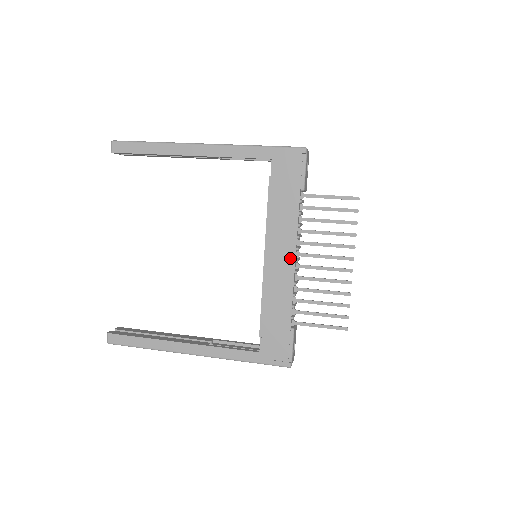
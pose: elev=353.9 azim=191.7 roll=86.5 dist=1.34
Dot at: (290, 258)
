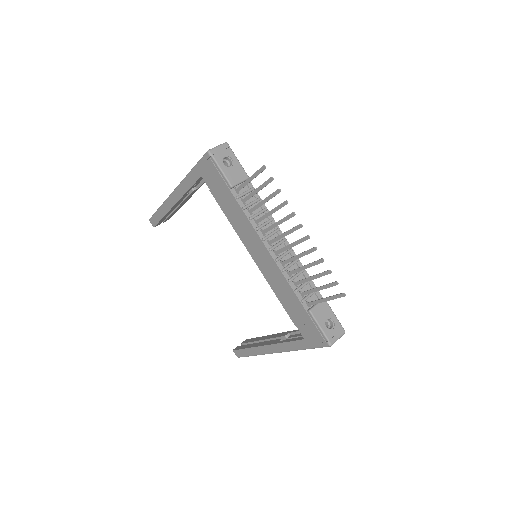
Dot at: (264, 250)
